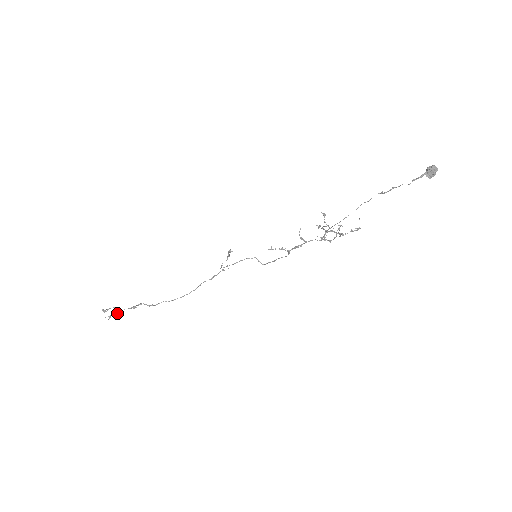
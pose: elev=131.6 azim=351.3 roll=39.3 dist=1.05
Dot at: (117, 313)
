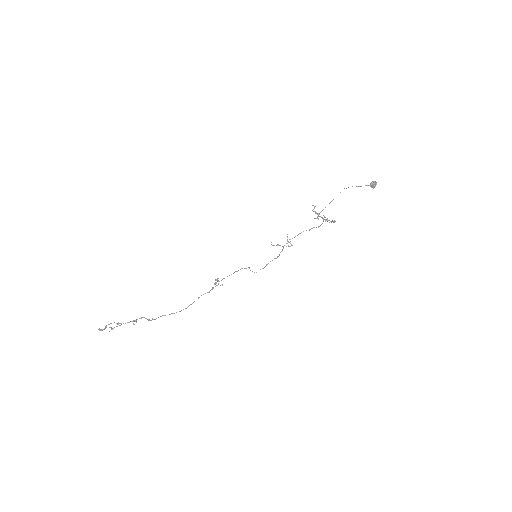
Dot at: (119, 325)
